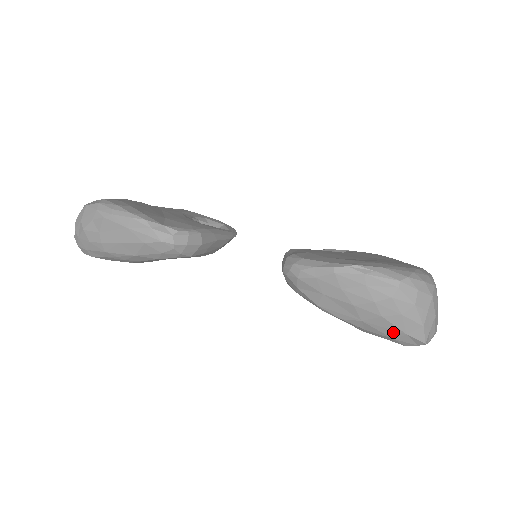
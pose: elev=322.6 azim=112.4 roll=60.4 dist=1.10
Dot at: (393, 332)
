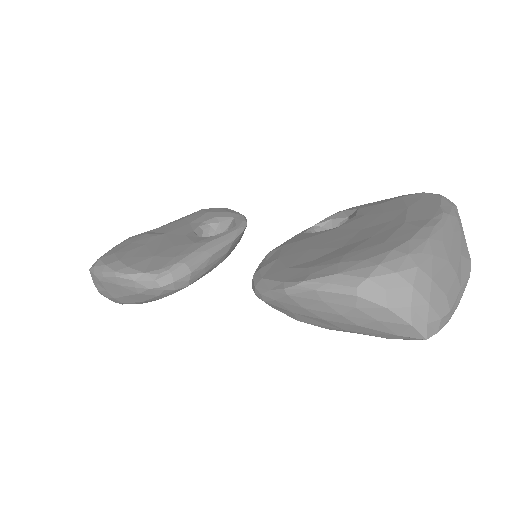
Dot at: (383, 335)
